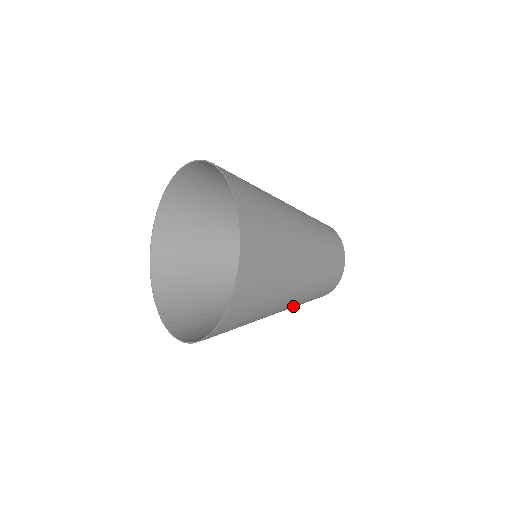
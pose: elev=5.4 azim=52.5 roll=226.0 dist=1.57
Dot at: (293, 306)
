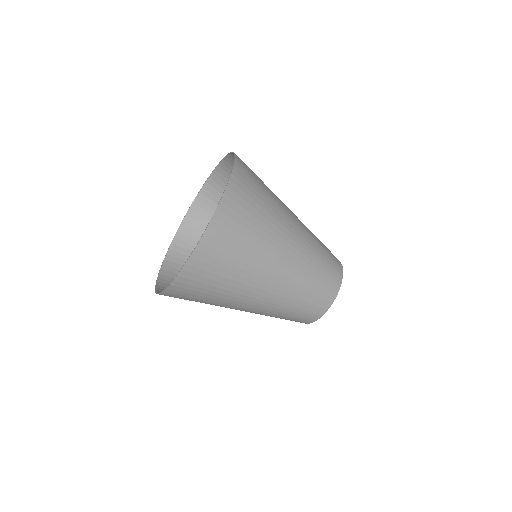
Dot at: (301, 269)
